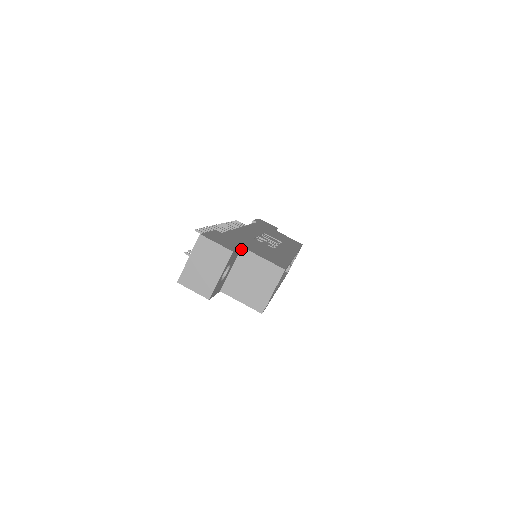
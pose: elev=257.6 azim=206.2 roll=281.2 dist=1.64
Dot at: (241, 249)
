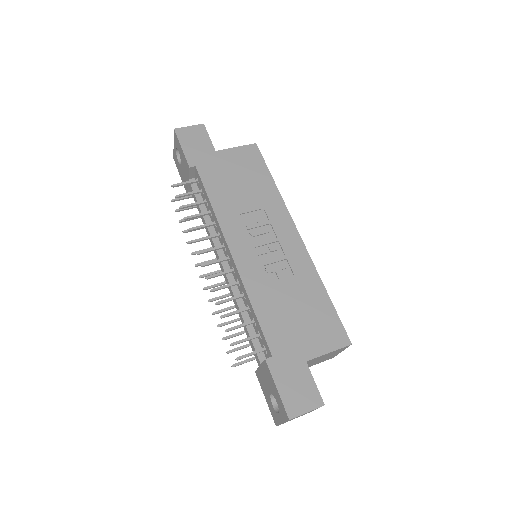
Dot at: (306, 362)
